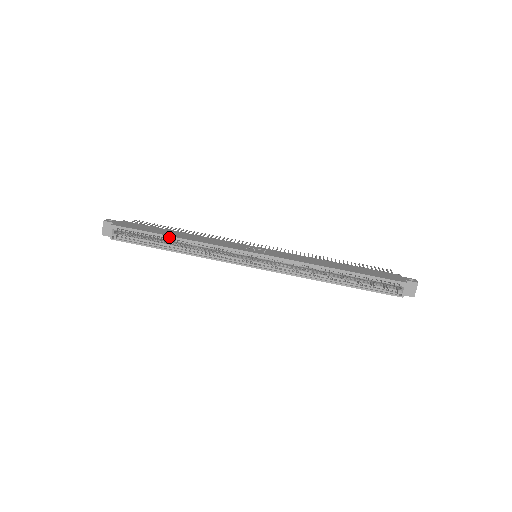
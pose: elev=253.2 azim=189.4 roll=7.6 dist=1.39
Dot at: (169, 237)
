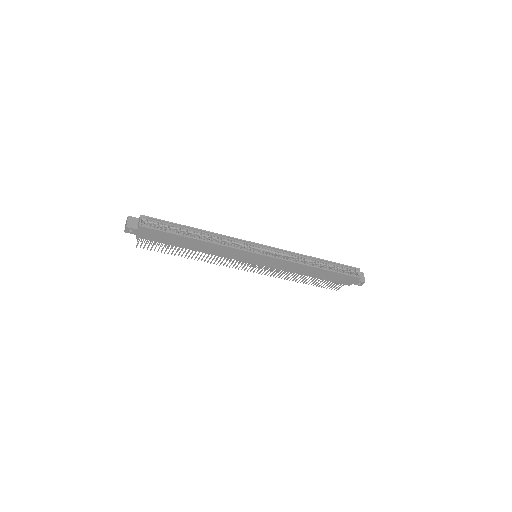
Dot at: (193, 228)
